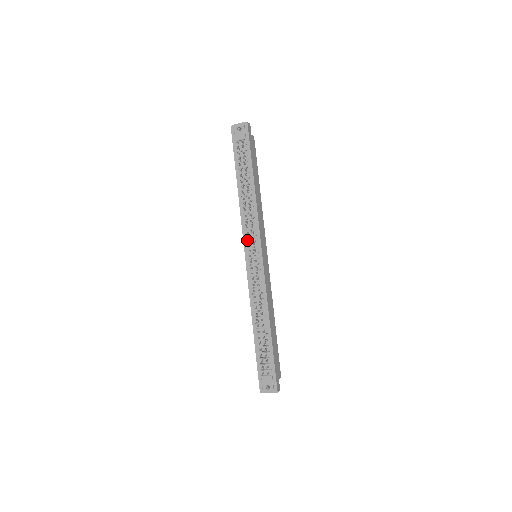
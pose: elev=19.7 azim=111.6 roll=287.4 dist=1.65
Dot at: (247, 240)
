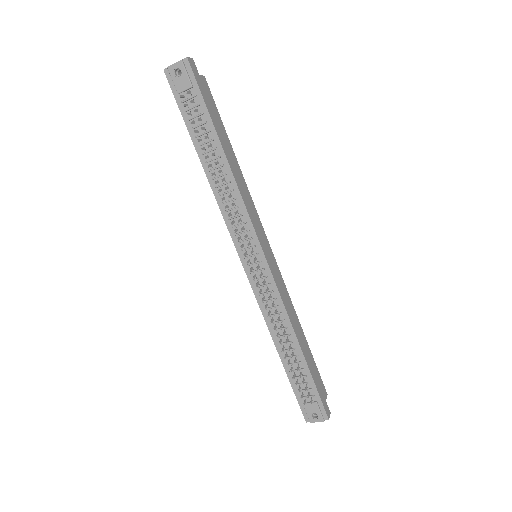
Dot at: (238, 239)
